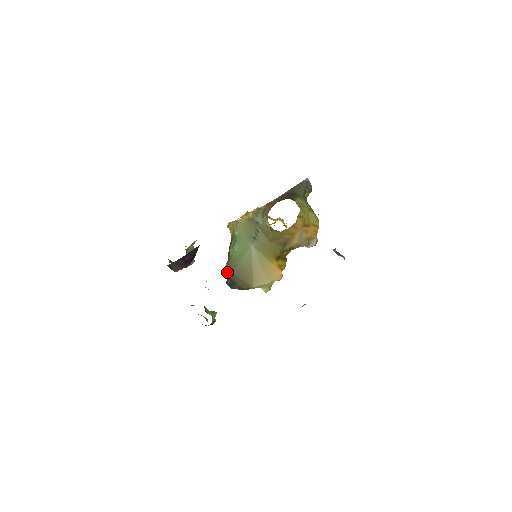
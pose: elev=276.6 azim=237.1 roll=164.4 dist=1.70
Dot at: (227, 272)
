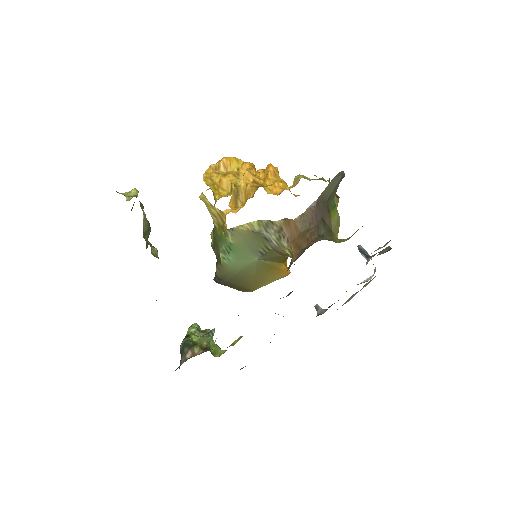
Dot at: (219, 279)
